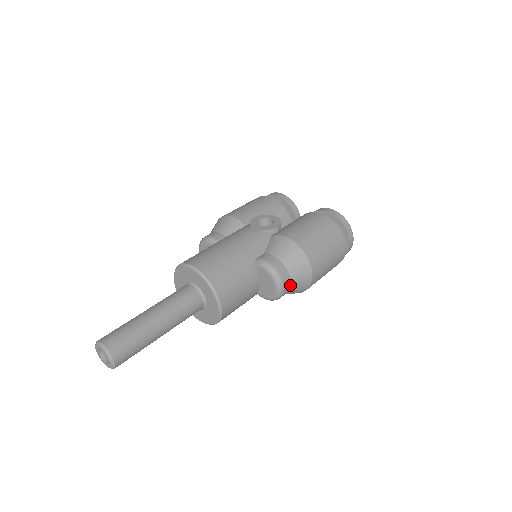
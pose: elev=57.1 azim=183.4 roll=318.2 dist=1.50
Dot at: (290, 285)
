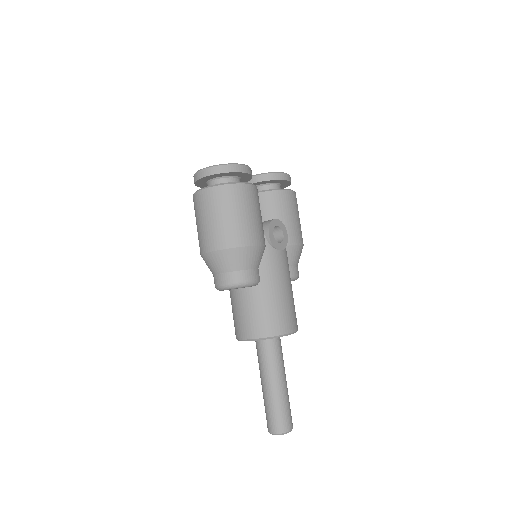
Dot at: occluded
